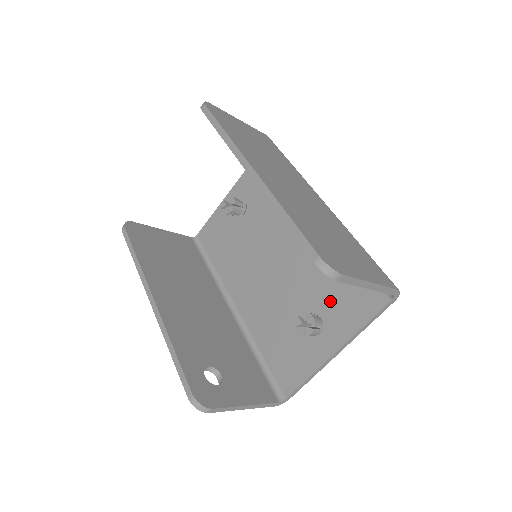
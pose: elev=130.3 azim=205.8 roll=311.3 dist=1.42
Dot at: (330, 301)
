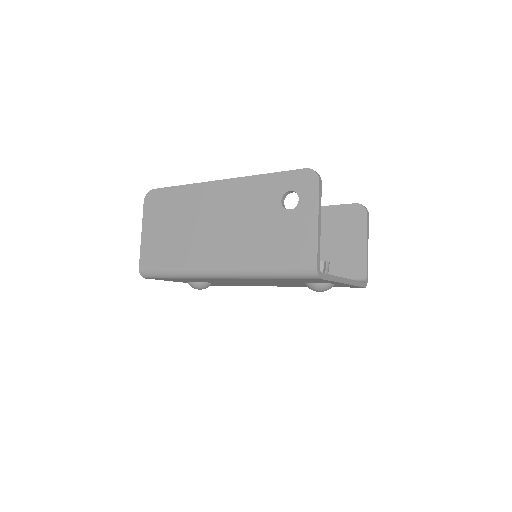
Dot at: occluded
